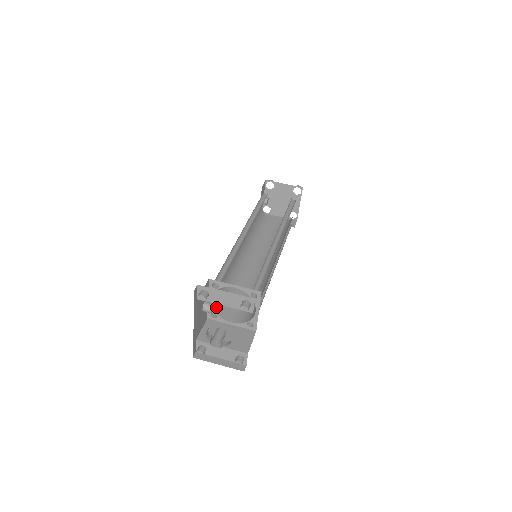
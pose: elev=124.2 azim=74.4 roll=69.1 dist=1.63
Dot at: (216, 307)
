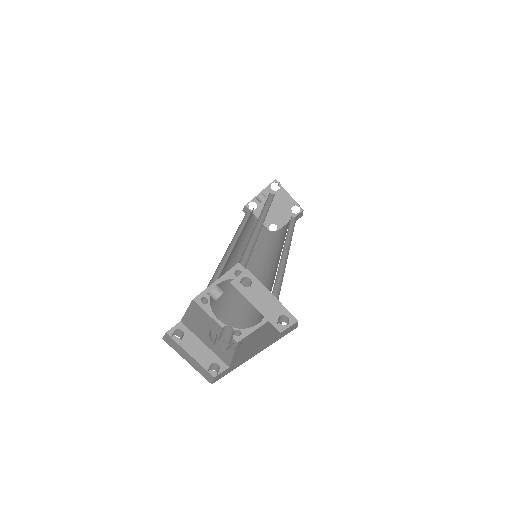
Dot at: occluded
